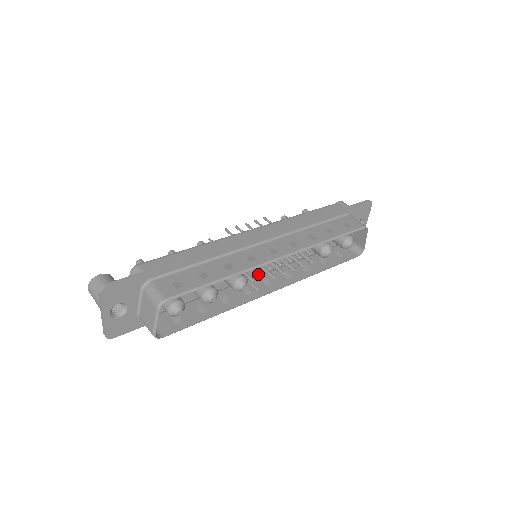
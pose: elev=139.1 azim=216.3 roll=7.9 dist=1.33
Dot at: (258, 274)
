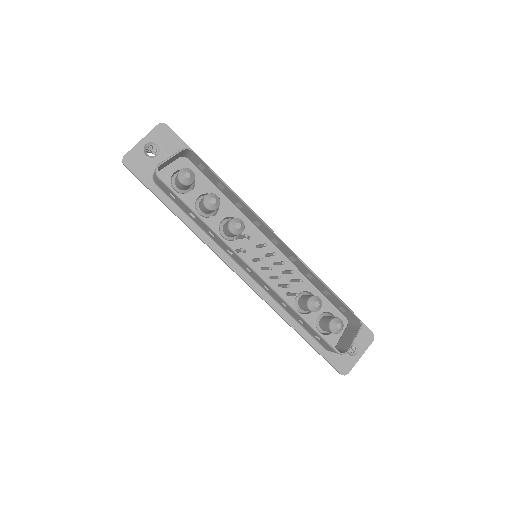
Dot at: (246, 271)
